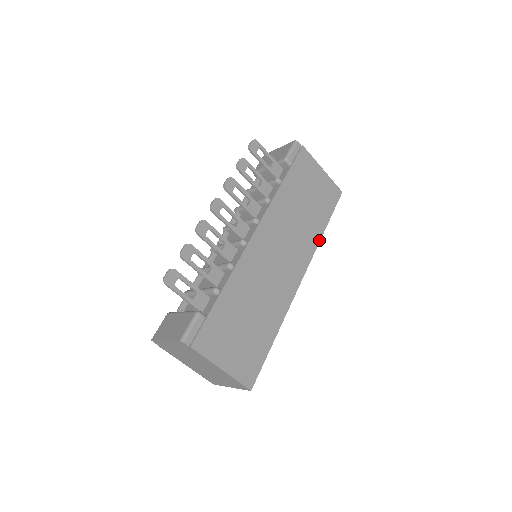
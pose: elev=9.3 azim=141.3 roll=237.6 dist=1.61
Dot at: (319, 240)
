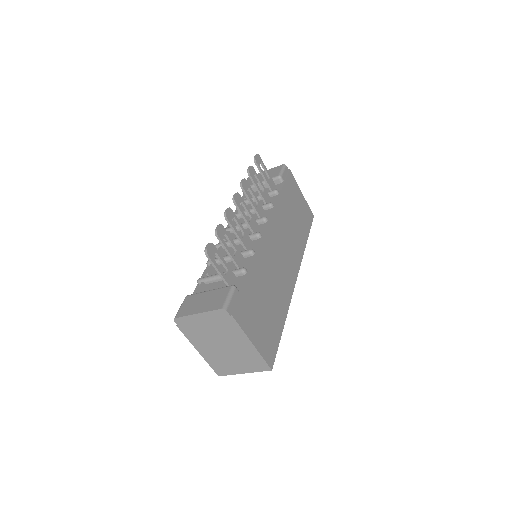
Dot at: (304, 250)
